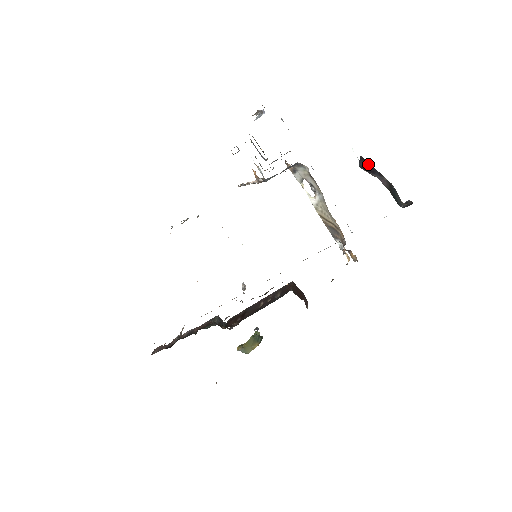
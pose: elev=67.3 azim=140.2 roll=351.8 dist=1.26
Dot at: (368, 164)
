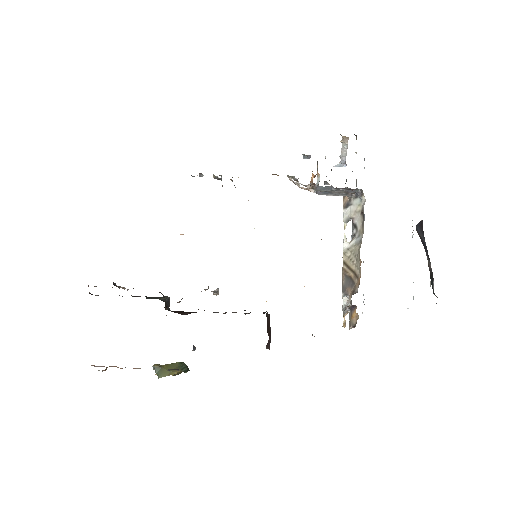
Dot at: (423, 237)
